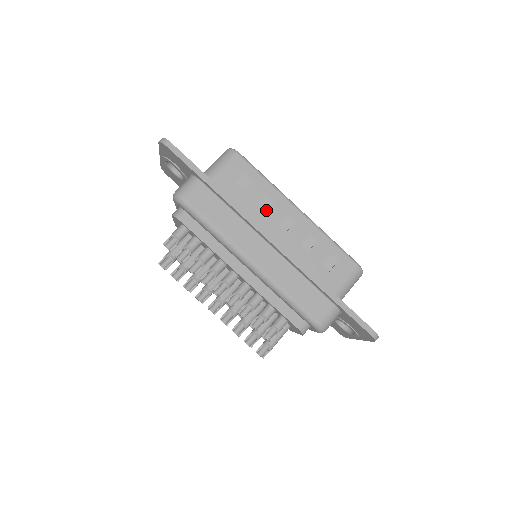
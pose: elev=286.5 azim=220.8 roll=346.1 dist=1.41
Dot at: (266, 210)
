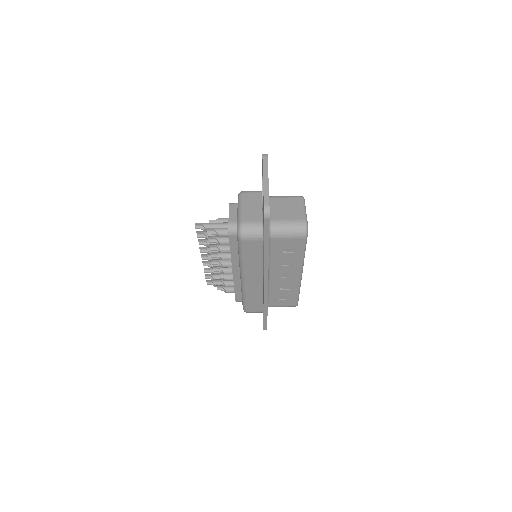
Dot at: (283, 266)
